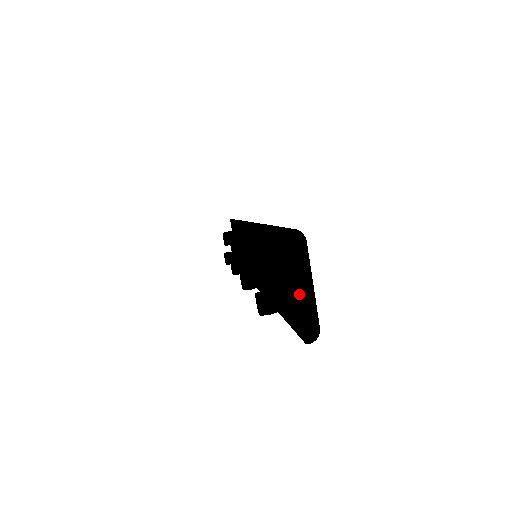
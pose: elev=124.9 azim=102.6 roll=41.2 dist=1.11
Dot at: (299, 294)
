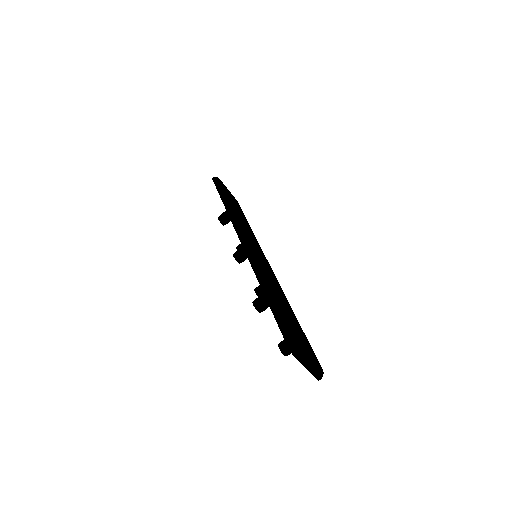
Dot at: (306, 367)
